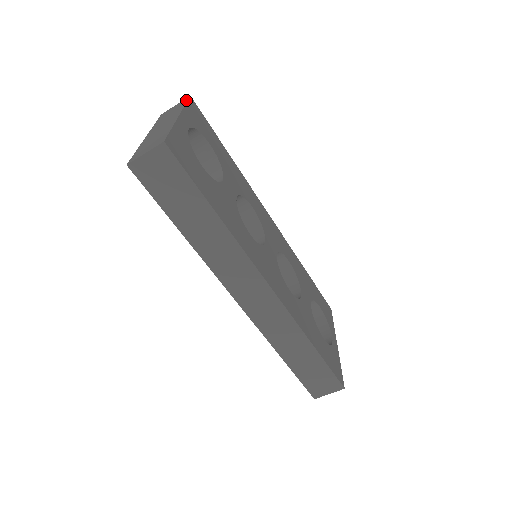
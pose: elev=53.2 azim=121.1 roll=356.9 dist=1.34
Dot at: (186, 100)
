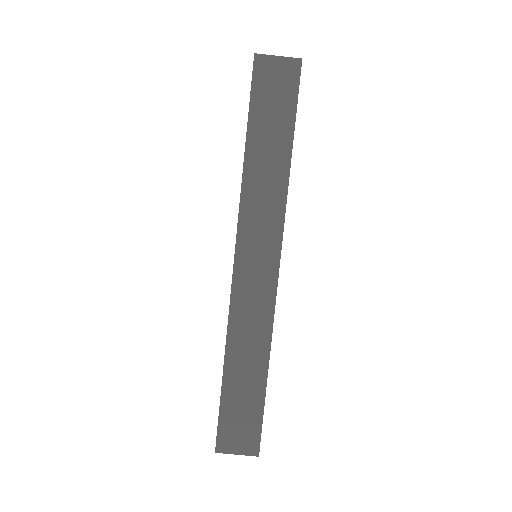
Dot at: occluded
